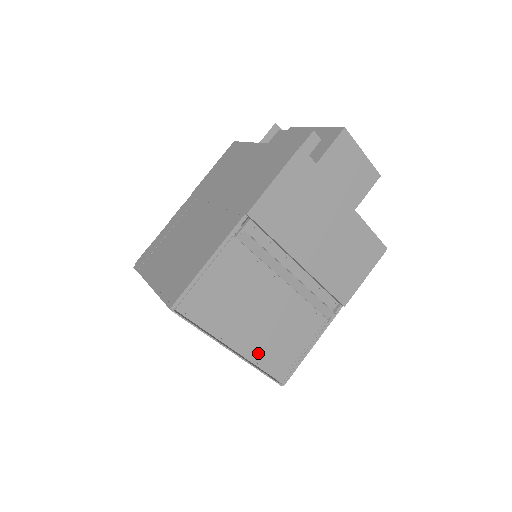
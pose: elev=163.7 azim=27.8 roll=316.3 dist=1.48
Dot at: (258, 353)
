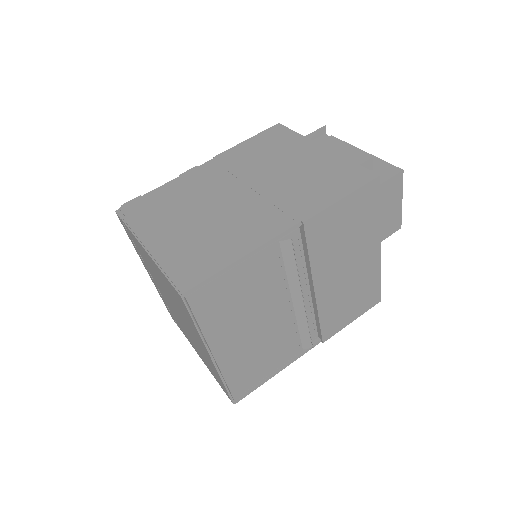
Dot at: (232, 366)
